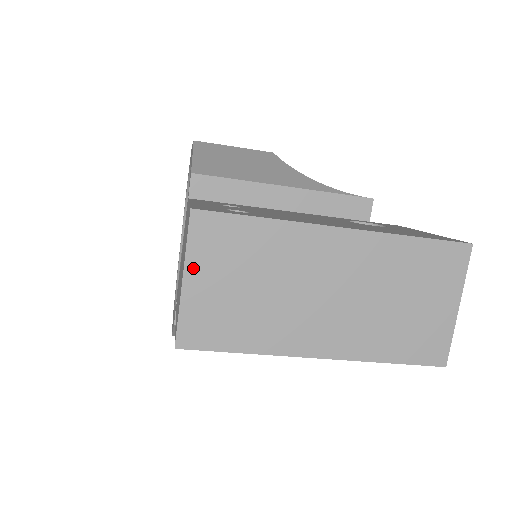
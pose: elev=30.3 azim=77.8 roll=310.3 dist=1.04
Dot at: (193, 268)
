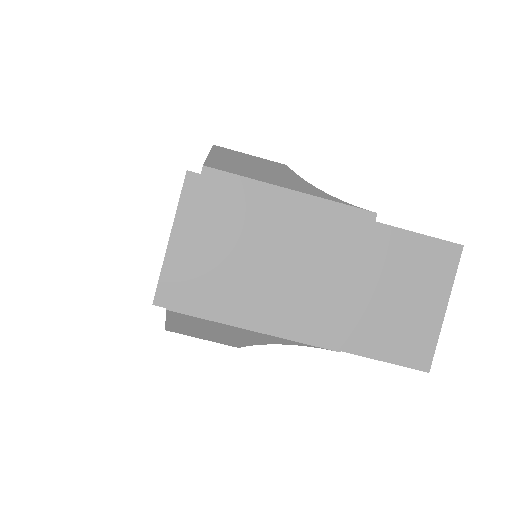
Dot at: (181, 227)
